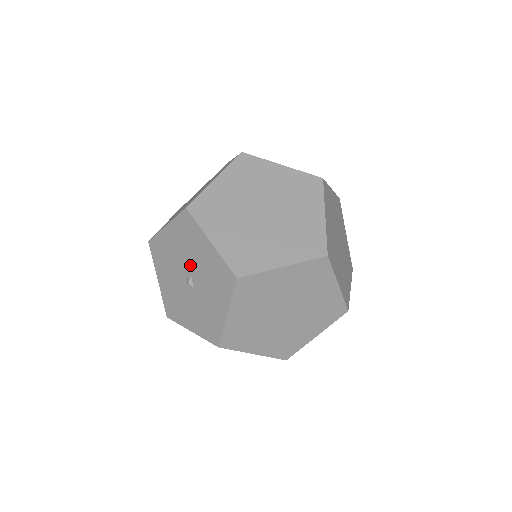
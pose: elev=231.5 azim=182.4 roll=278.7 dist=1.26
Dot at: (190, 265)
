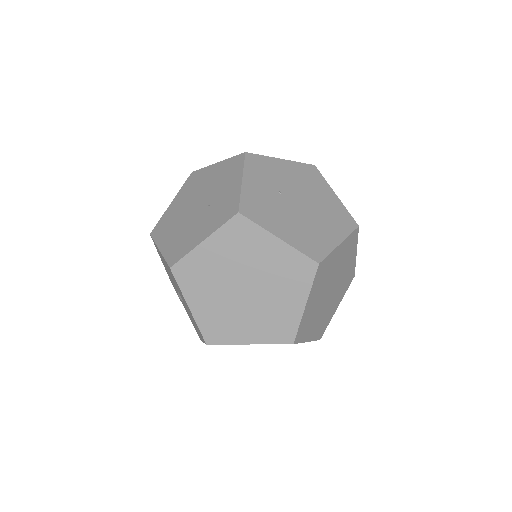
Dot at: occluded
